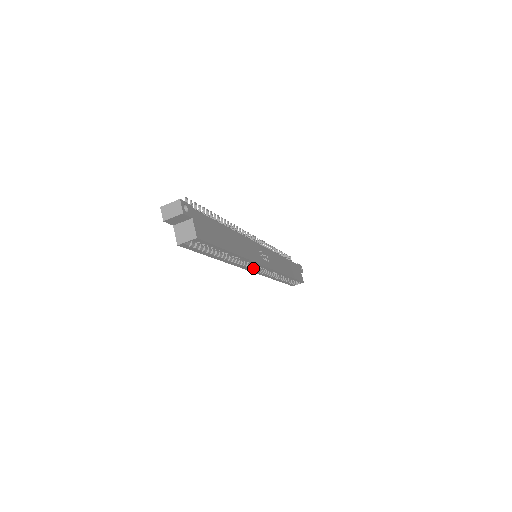
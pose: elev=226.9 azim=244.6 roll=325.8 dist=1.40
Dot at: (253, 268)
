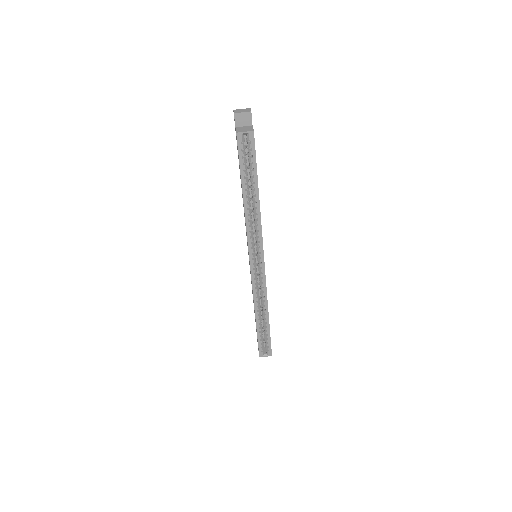
Dot at: (254, 256)
